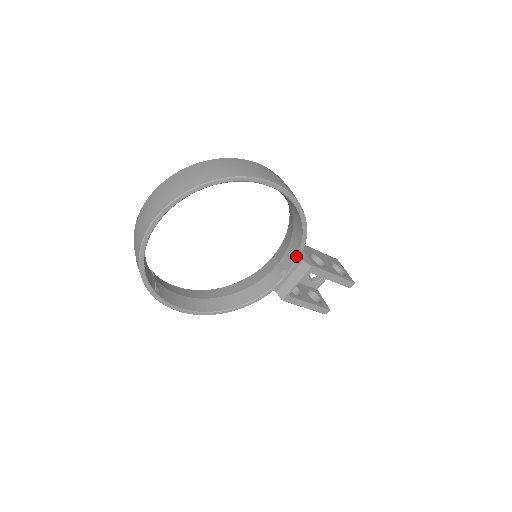
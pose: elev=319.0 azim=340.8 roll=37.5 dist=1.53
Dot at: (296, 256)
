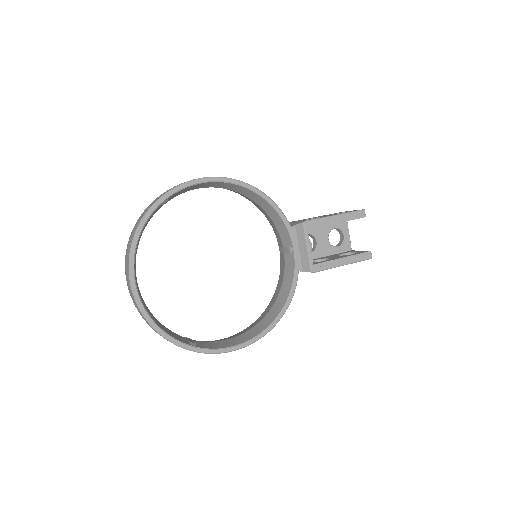
Dot at: (285, 226)
